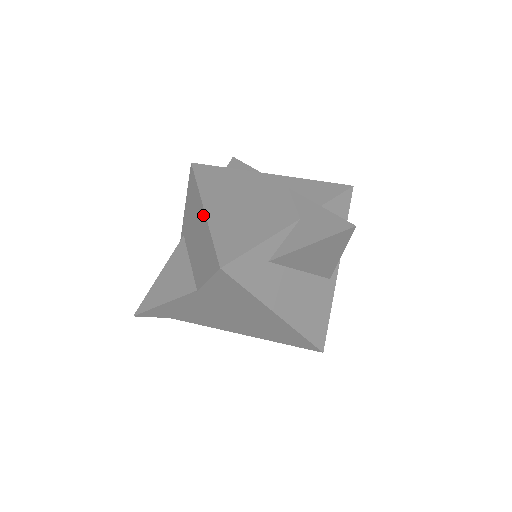
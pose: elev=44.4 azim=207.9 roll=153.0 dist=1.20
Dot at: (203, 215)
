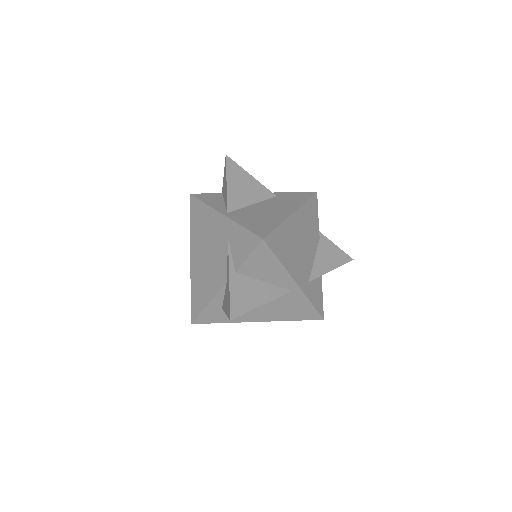
Dot at: occluded
